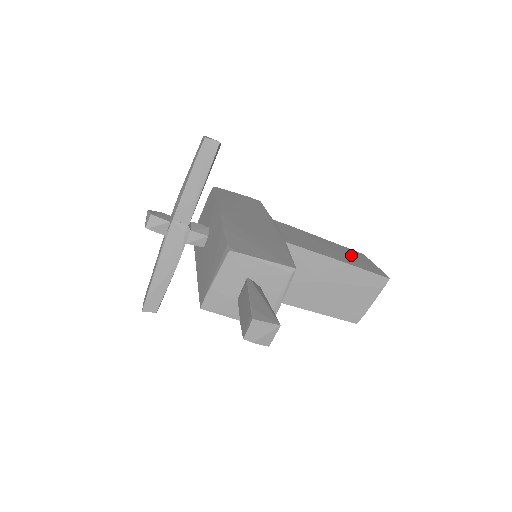
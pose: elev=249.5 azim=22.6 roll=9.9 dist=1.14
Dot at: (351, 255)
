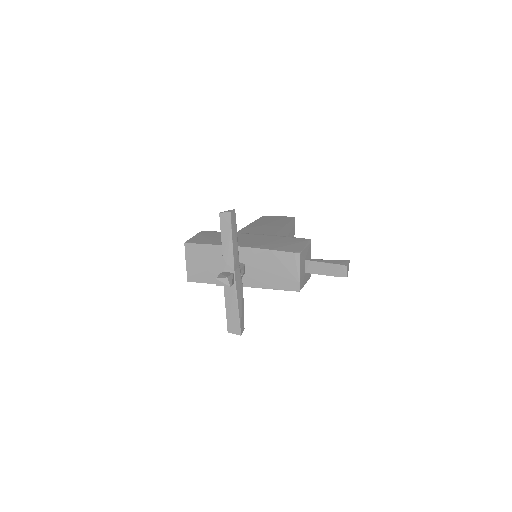
Dot at: (271, 220)
